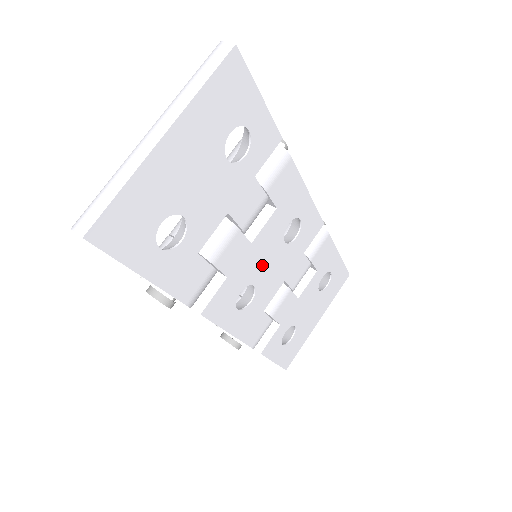
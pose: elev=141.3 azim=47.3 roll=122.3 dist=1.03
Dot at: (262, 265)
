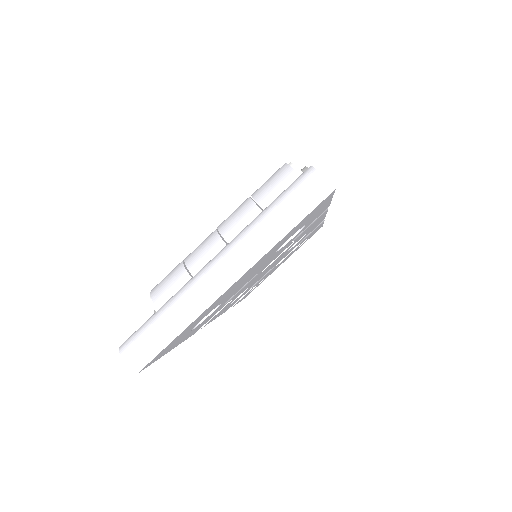
Dot at: (262, 274)
